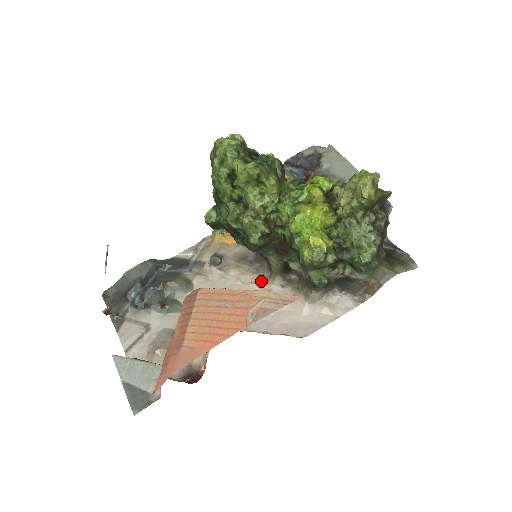
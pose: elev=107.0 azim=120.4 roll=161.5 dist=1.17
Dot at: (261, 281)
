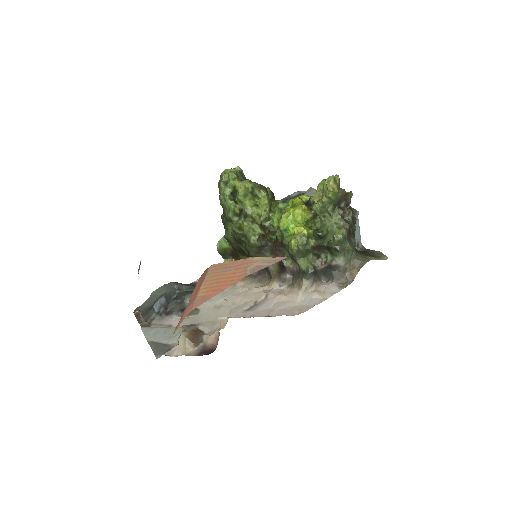
Dot at: (263, 286)
